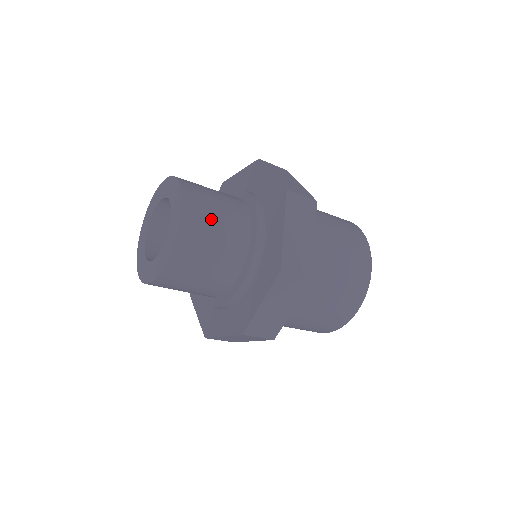
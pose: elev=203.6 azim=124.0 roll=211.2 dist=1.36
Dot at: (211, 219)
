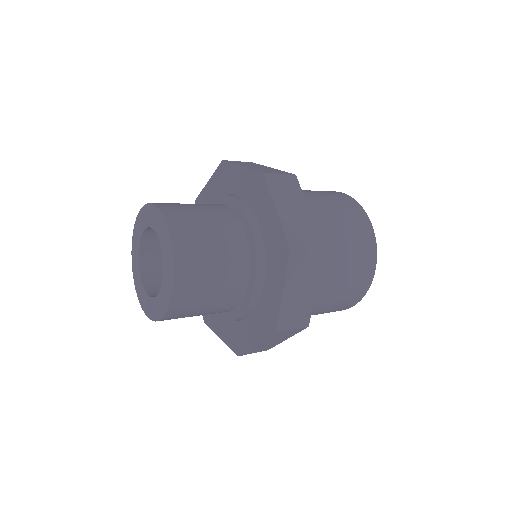
Dot at: (206, 276)
